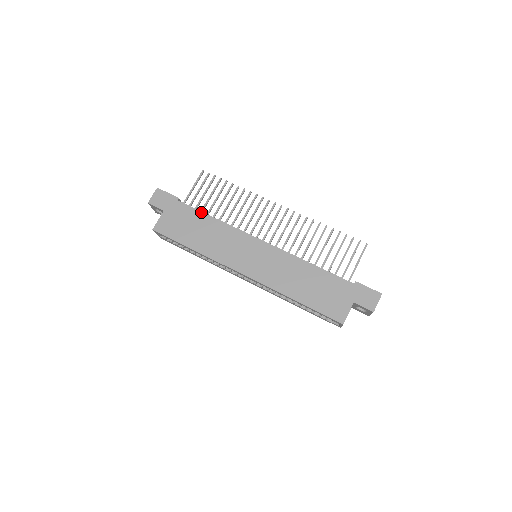
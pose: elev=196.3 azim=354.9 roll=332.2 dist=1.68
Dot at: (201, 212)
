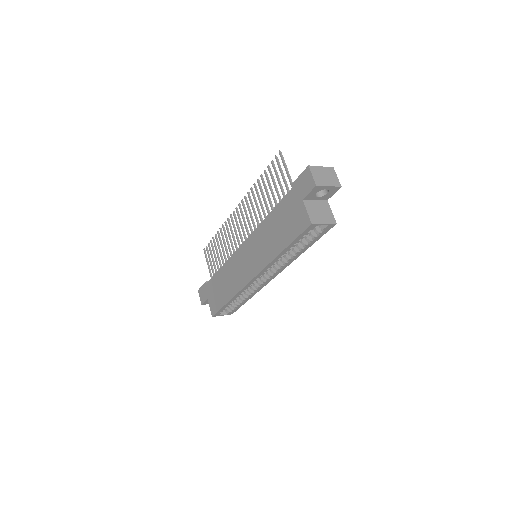
Dot at: (216, 274)
